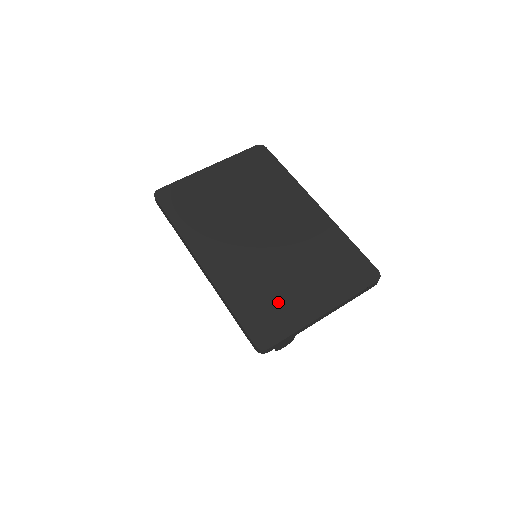
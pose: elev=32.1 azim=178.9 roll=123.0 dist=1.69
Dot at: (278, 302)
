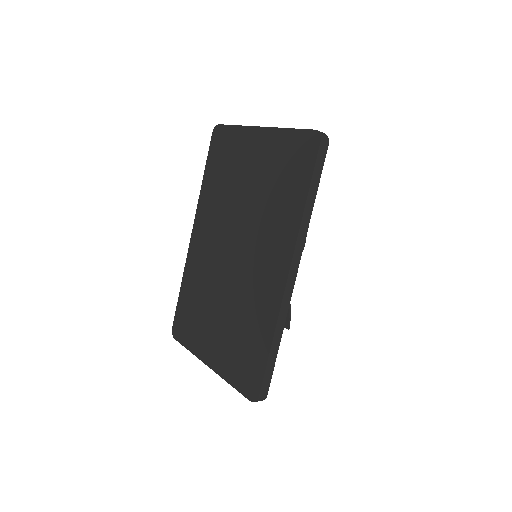
Dot at: (197, 320)
